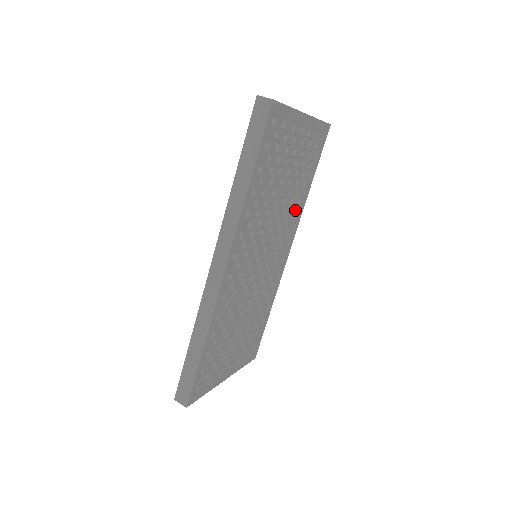
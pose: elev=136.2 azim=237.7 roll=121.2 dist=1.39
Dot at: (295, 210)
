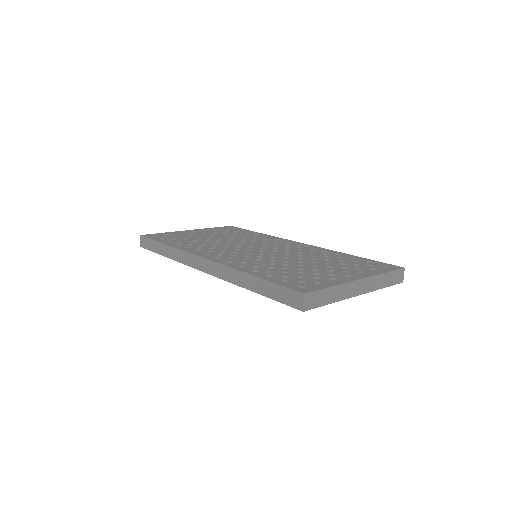
Dot at: occluded
